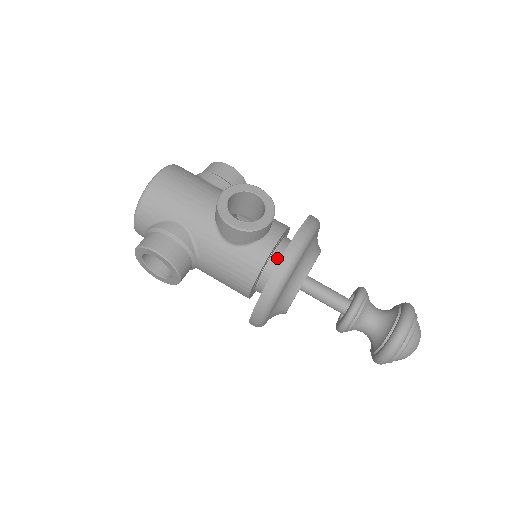
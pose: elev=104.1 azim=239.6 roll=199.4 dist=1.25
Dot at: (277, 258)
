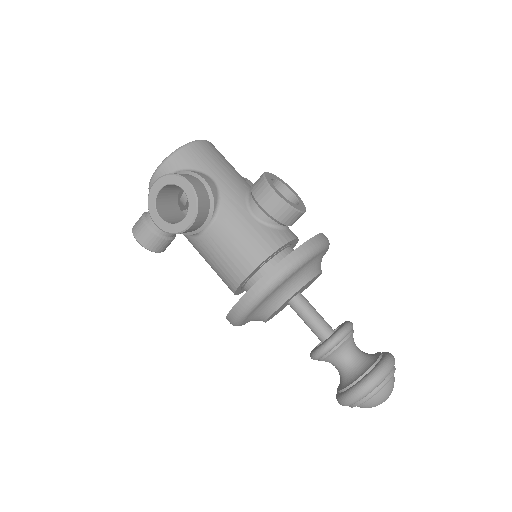
Dot at: (289, 253)
